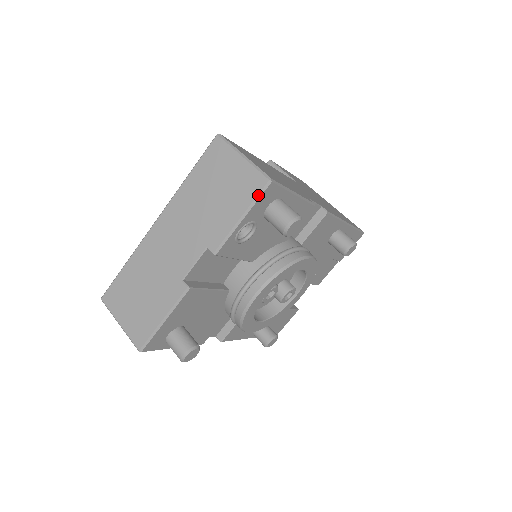
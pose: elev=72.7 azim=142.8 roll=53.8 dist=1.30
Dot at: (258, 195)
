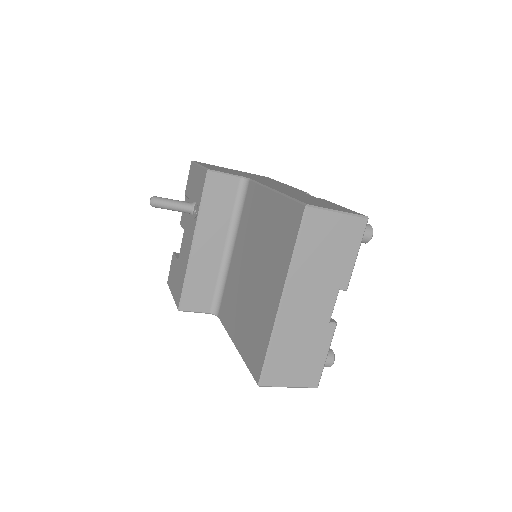
Dot at: occluded
